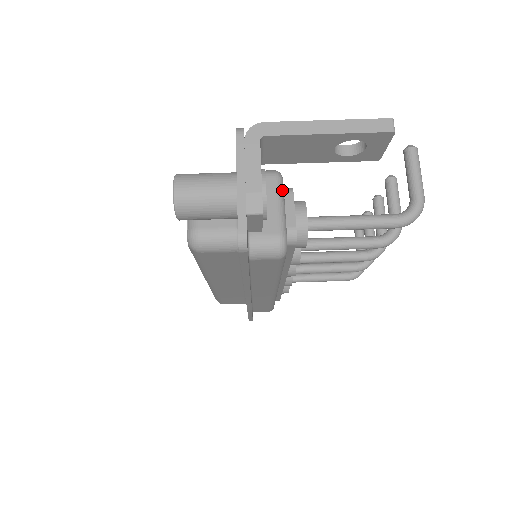
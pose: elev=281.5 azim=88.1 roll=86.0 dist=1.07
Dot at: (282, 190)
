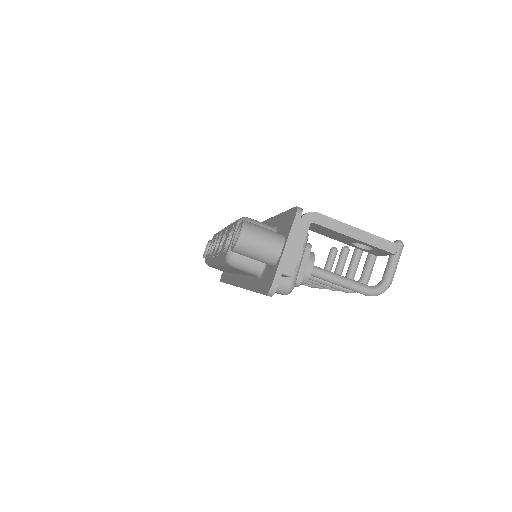
Dot at: (305, 248)
